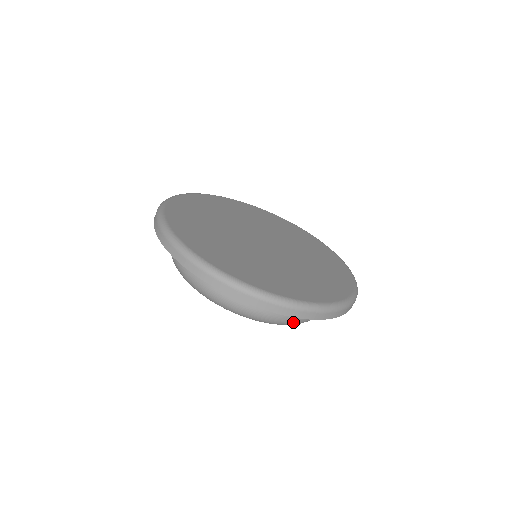
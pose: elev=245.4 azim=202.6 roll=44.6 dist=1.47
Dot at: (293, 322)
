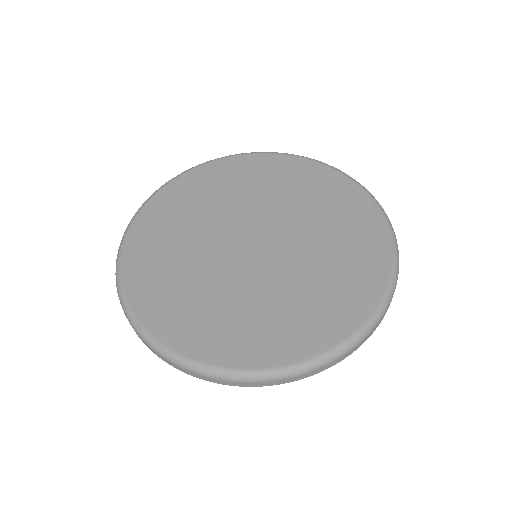
Dot at: occluded
